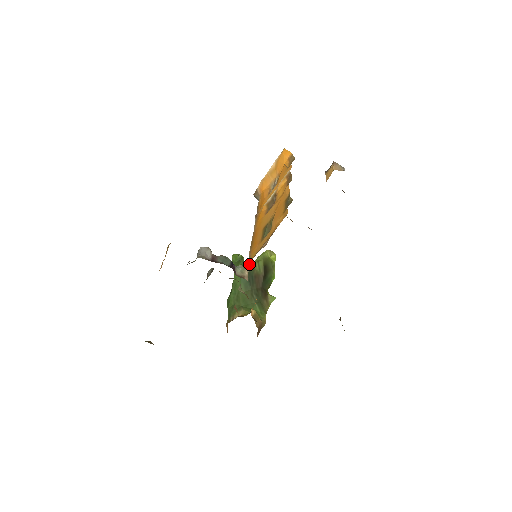
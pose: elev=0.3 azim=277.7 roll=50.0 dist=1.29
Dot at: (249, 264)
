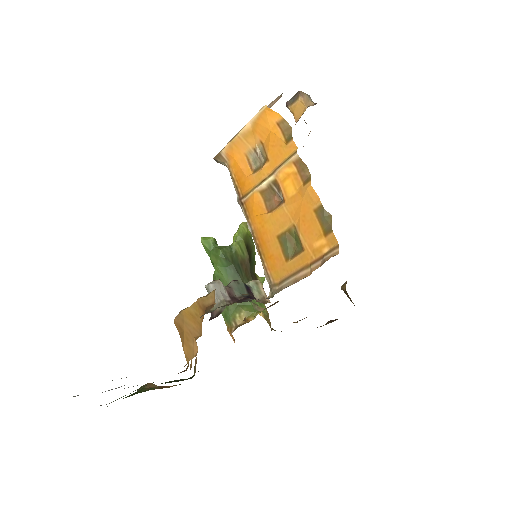
Dot at: (230, 250)
